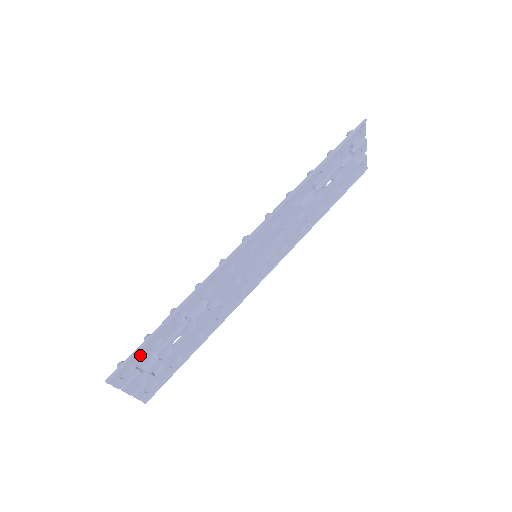
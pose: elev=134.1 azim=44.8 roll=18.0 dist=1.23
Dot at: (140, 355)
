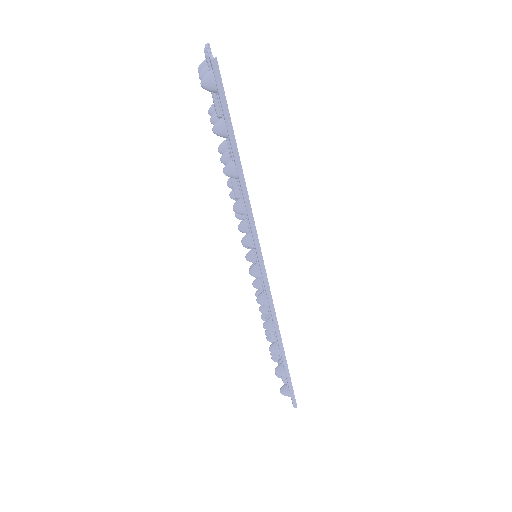
Dot at: occluded
